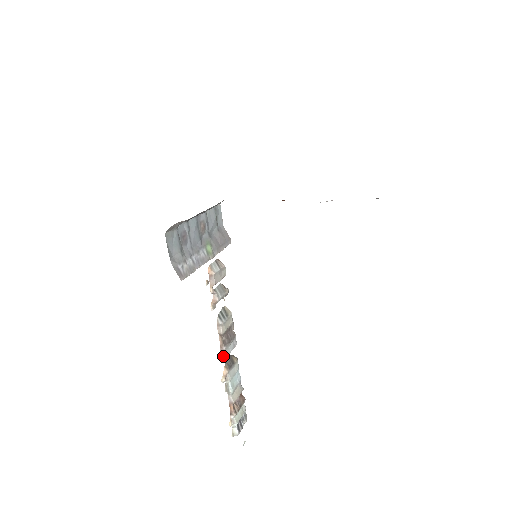
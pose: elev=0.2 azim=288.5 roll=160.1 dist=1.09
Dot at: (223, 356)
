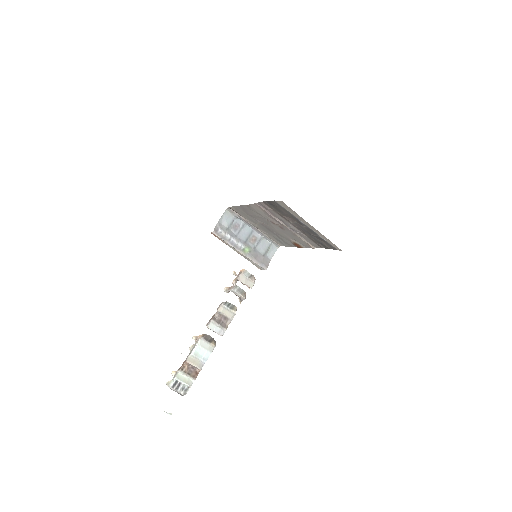
Dot at: (207, 325)
